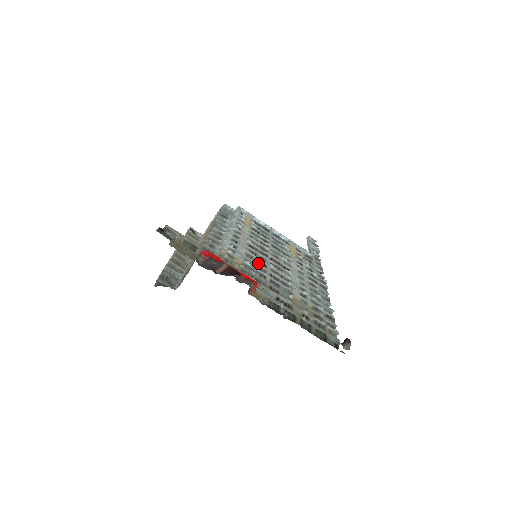
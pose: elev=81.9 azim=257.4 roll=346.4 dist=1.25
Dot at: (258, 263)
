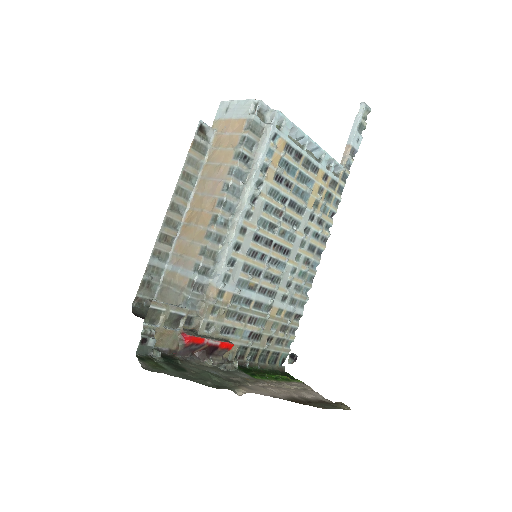
Dot at: (252, 278)
